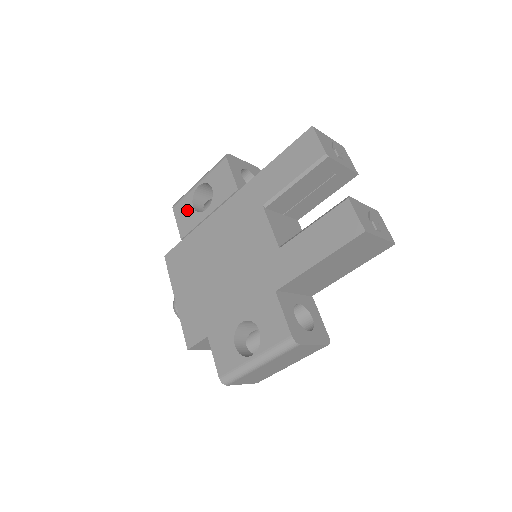
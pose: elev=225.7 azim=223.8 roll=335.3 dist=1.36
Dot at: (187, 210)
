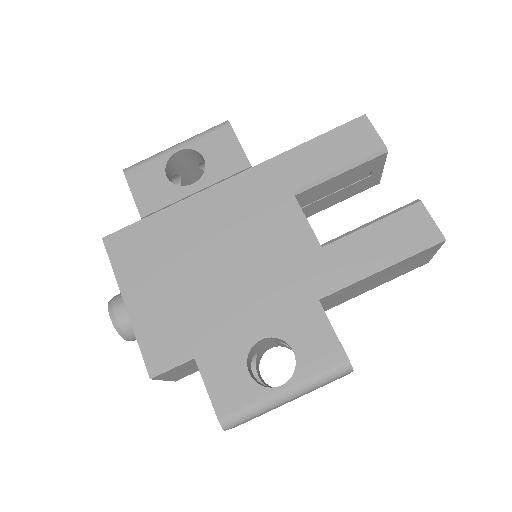
Dot at: (155, 179)
